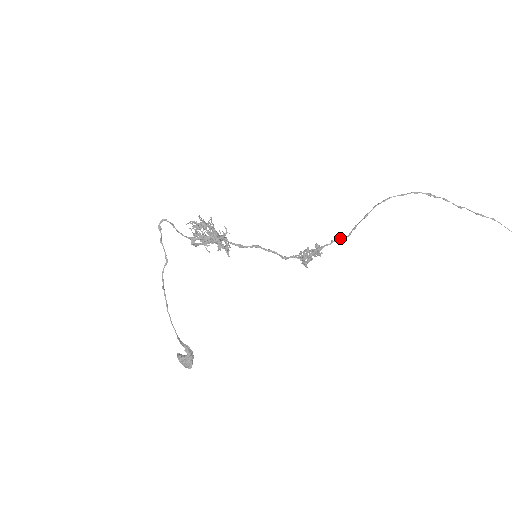
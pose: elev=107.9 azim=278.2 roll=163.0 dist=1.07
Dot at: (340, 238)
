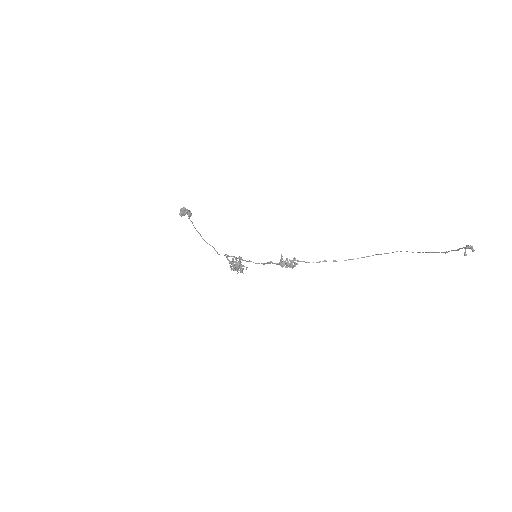
Dot at: occluded
